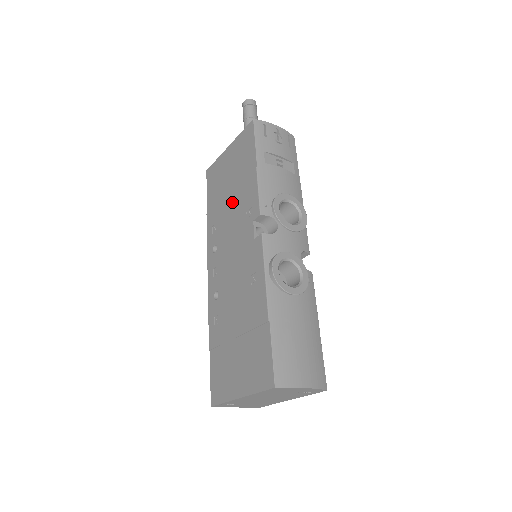
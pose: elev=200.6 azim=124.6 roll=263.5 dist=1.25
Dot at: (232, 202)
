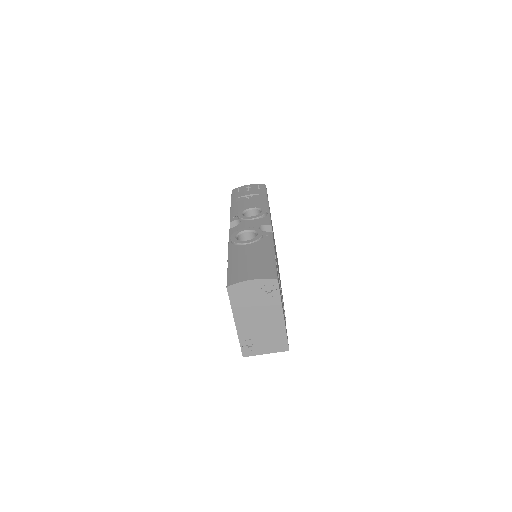
Dot at: occluded
